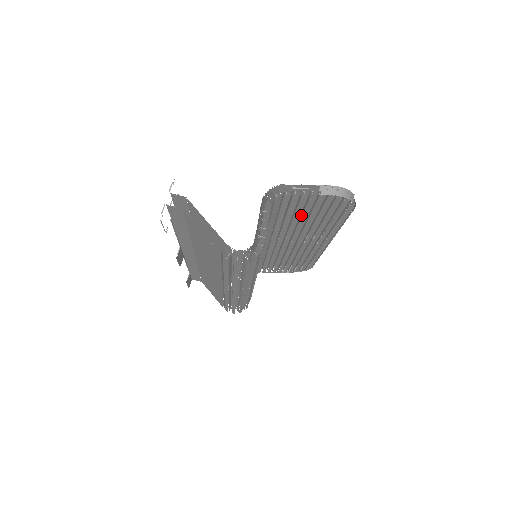
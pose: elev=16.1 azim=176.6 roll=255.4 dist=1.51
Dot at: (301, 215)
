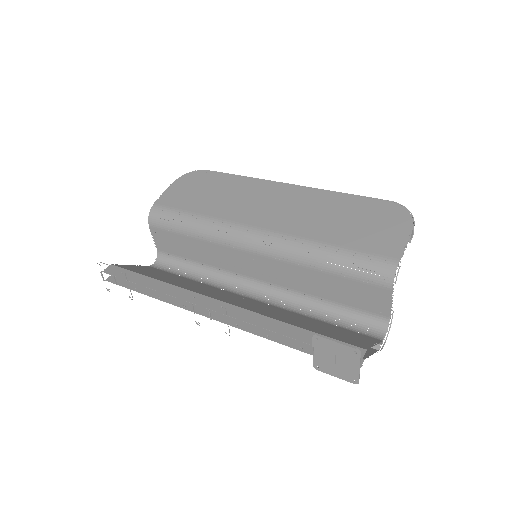
Dot at: occluded
